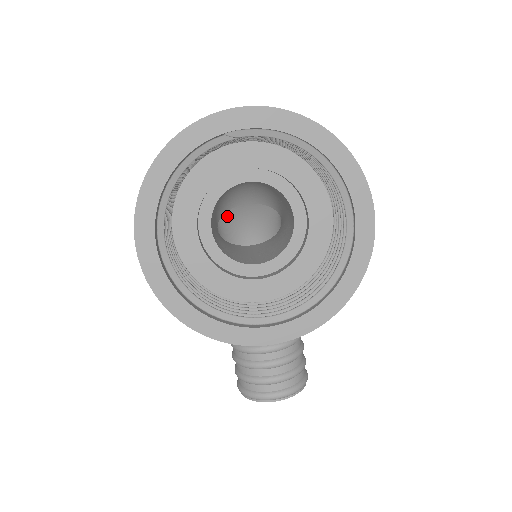
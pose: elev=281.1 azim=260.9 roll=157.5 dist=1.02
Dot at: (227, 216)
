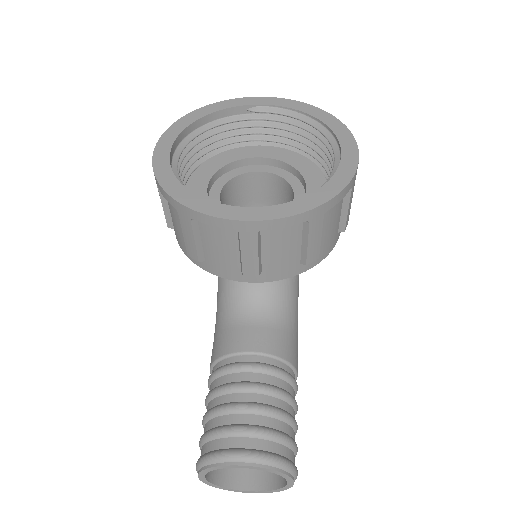
Dot at: occluded
